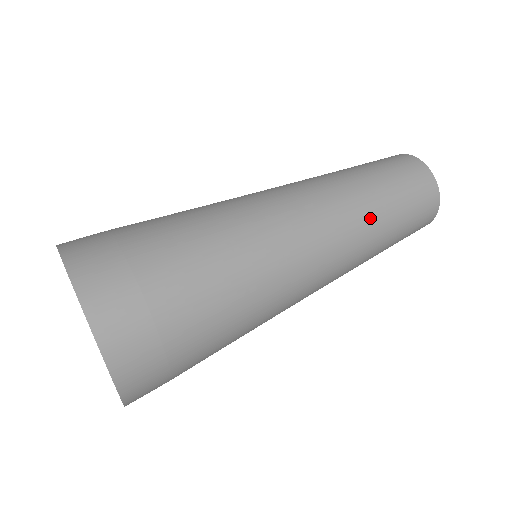
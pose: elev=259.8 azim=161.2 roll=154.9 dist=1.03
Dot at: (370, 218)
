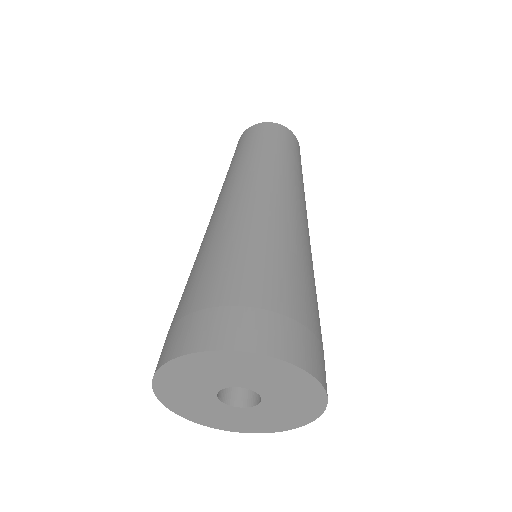
Dot at: (294, 173)
